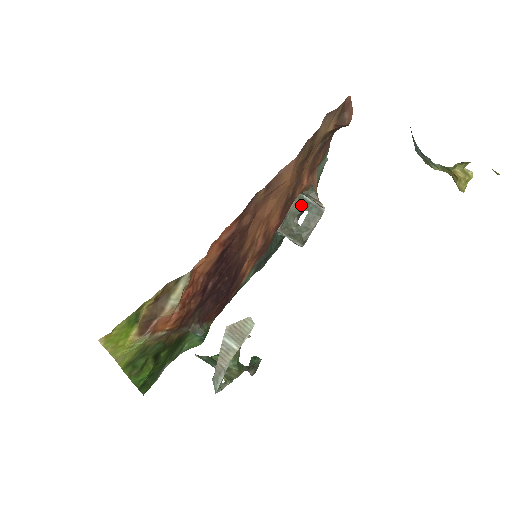
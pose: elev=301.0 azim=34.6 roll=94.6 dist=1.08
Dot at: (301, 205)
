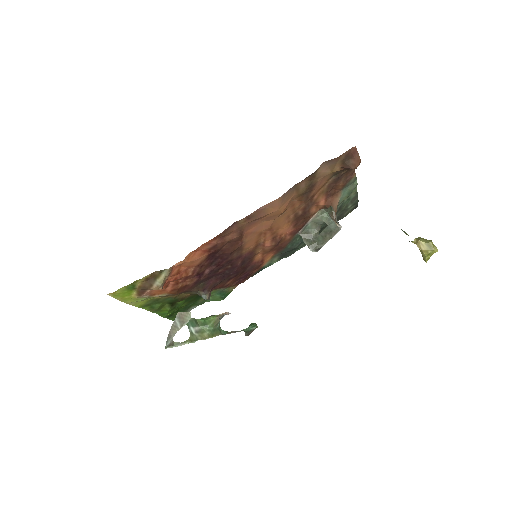
Dot at: (323, 218)
